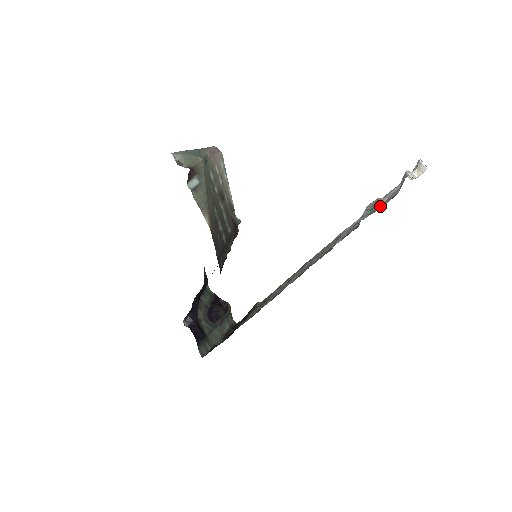
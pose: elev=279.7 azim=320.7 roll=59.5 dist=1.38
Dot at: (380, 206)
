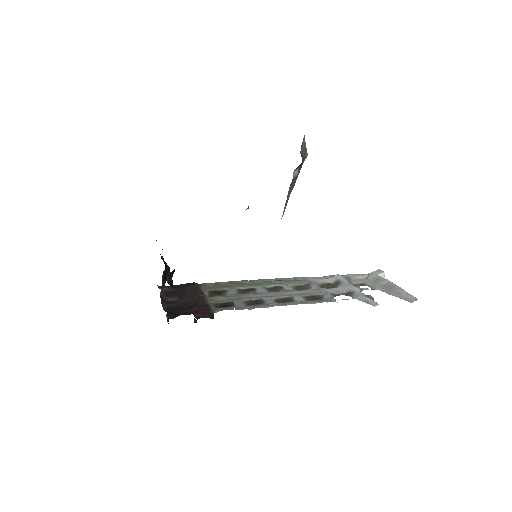
Dot at: (361, 289)
